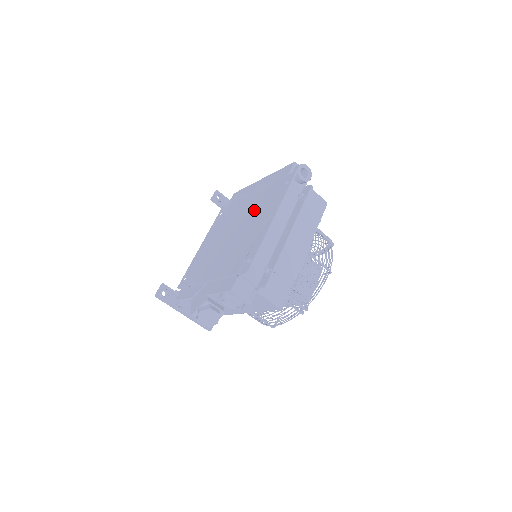
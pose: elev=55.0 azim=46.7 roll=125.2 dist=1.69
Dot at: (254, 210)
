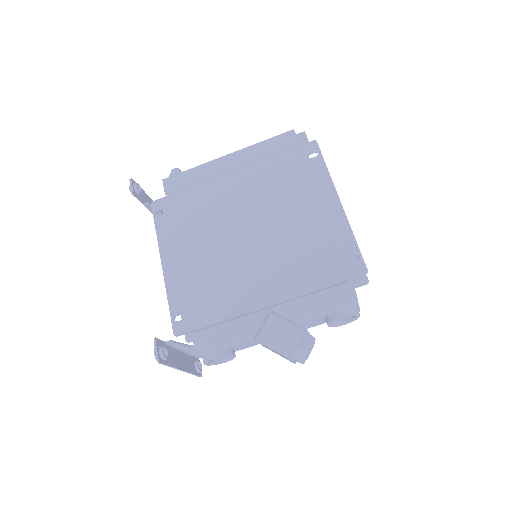
Dot at: (270, 197)
